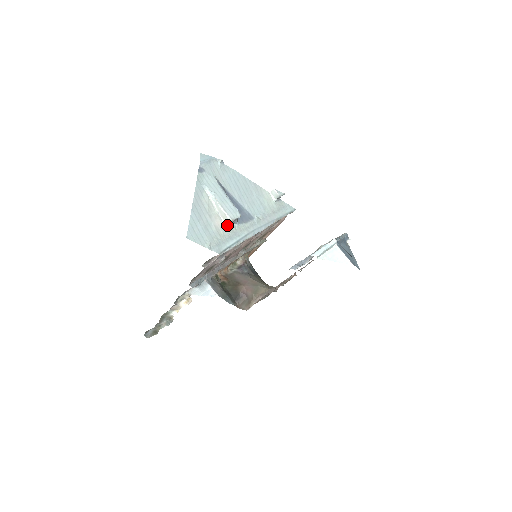
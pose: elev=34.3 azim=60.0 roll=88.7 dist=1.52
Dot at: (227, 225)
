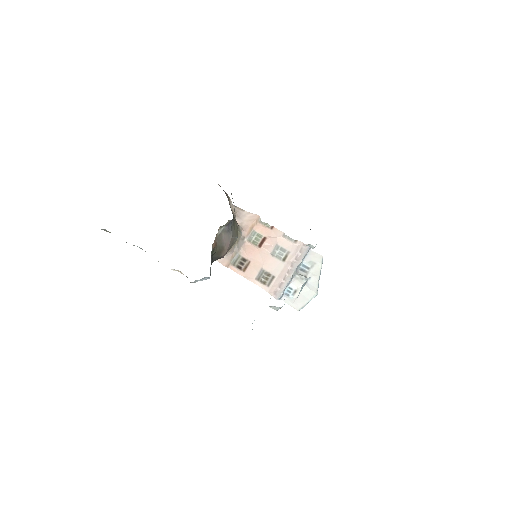
Dot at: (270, 306)
